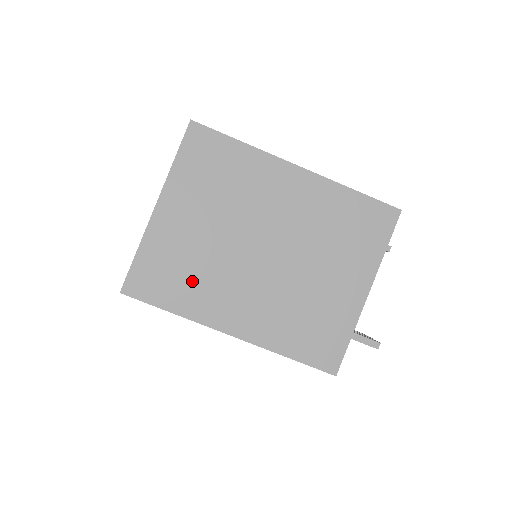
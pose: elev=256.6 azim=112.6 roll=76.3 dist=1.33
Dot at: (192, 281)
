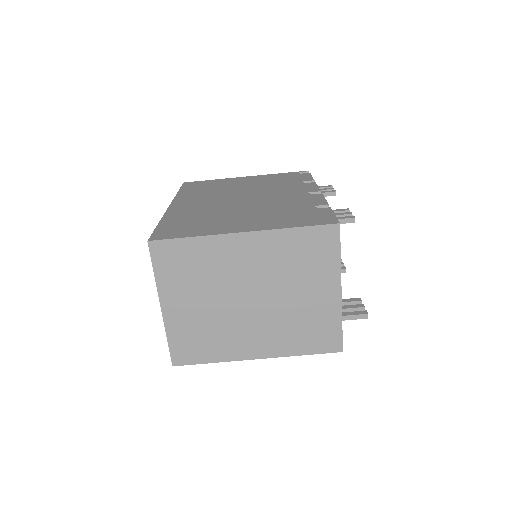
Dot at: (213, 340)
